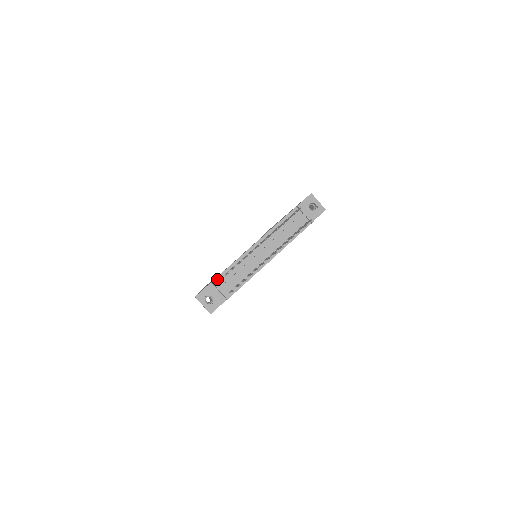
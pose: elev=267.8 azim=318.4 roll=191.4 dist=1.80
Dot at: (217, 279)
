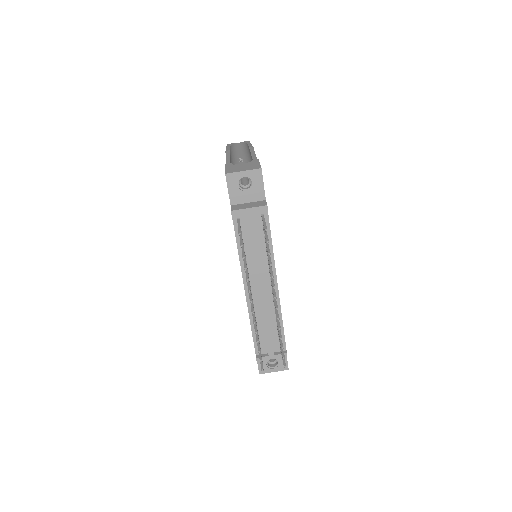
Dot at: (257, 352)
